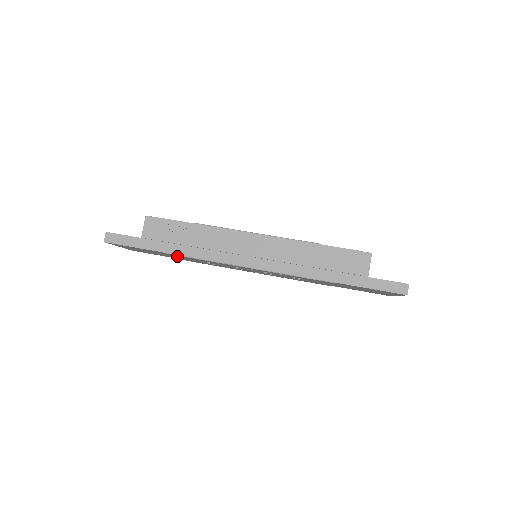
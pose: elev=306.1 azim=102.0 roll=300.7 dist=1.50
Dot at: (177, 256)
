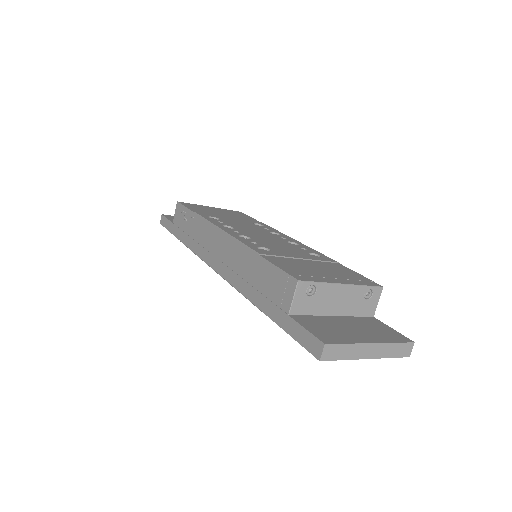
Dot at: occluded
